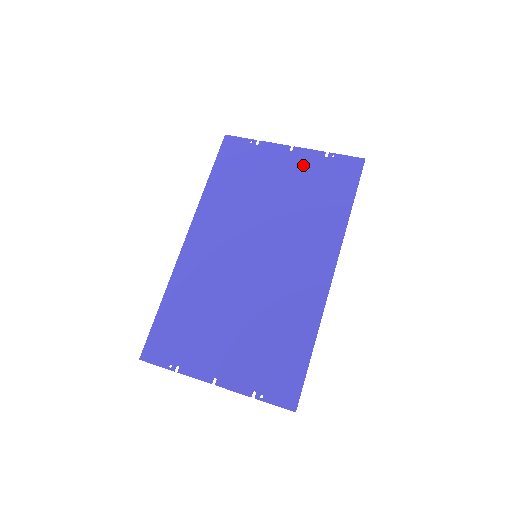
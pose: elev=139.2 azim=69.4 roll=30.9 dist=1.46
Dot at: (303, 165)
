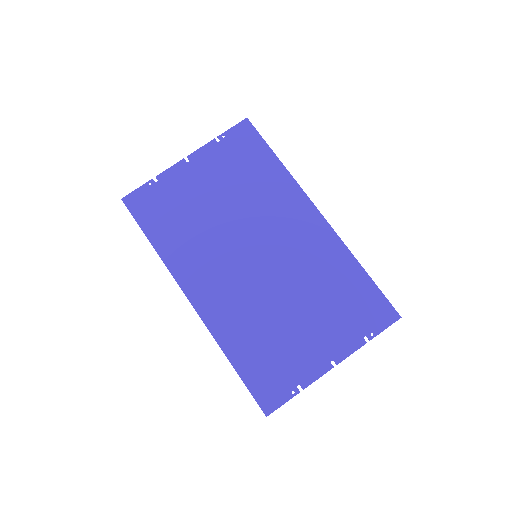
Dot at: (210, 163)
